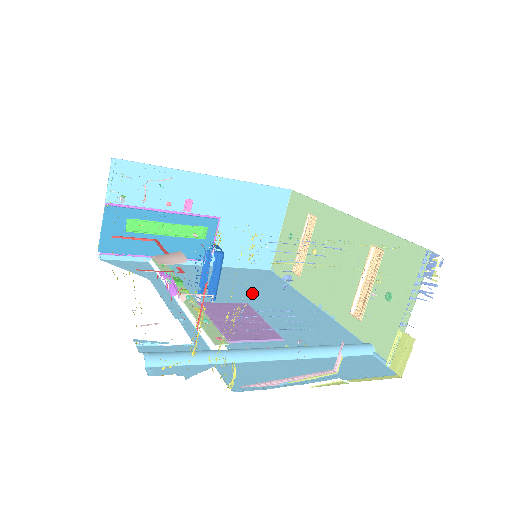
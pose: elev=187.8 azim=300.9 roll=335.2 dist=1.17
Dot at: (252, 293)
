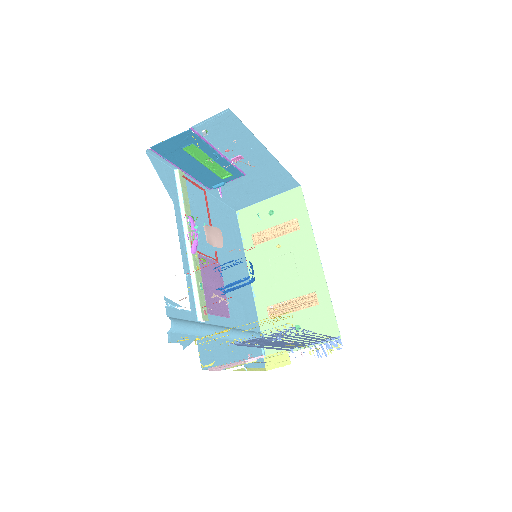
Dot at: (223, 247)
